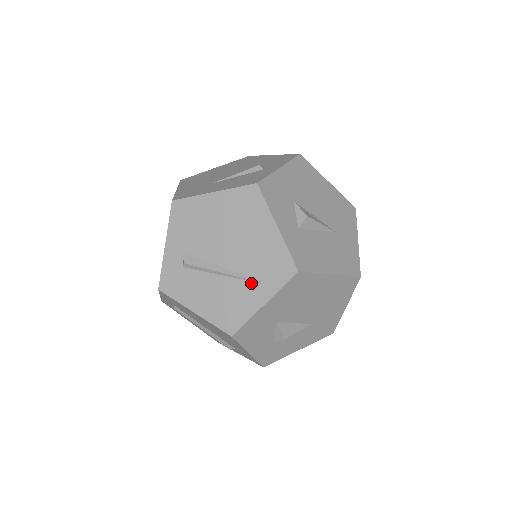
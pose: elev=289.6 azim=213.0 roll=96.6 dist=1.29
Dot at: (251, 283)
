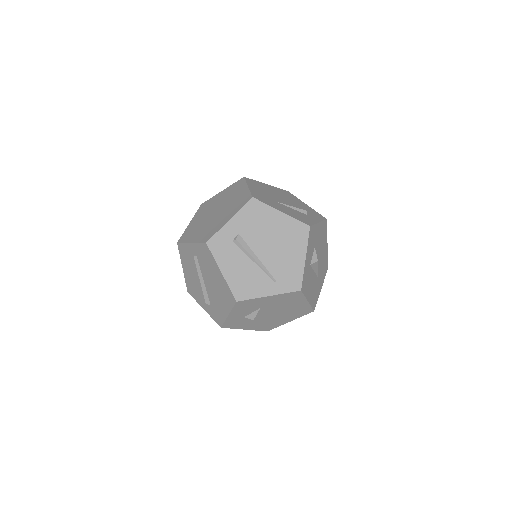
Dot at: (269, 279)
